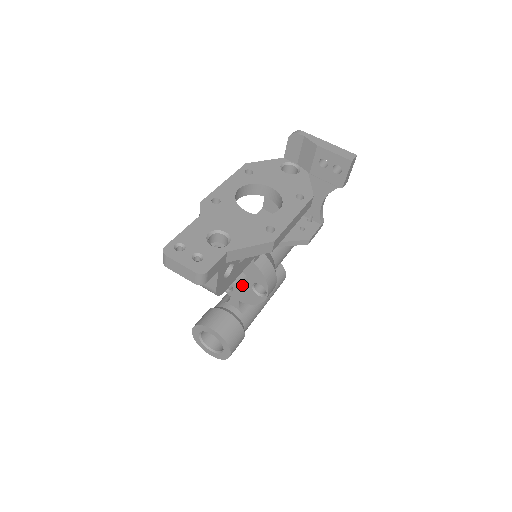
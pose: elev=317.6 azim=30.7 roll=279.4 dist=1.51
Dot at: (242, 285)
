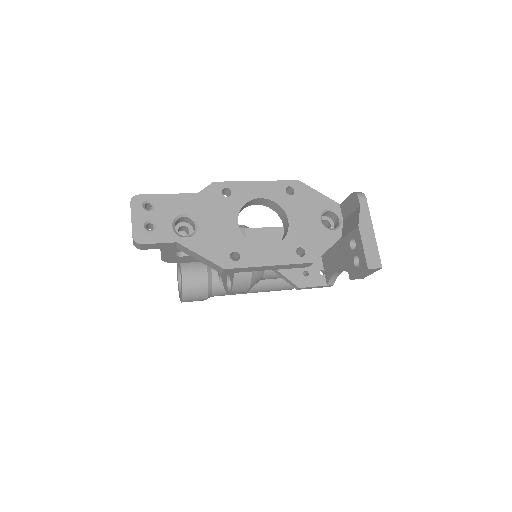
Dot at: occluded
